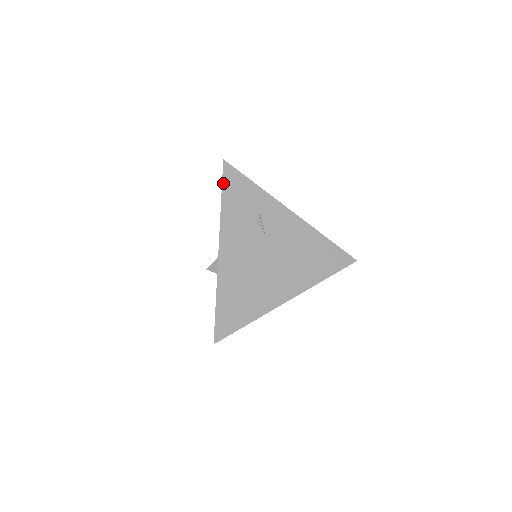
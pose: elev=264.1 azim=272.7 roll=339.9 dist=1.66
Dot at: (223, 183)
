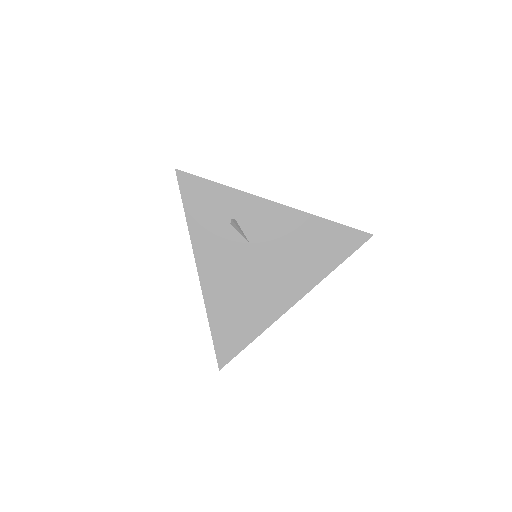
Dot at: (182, 196)
